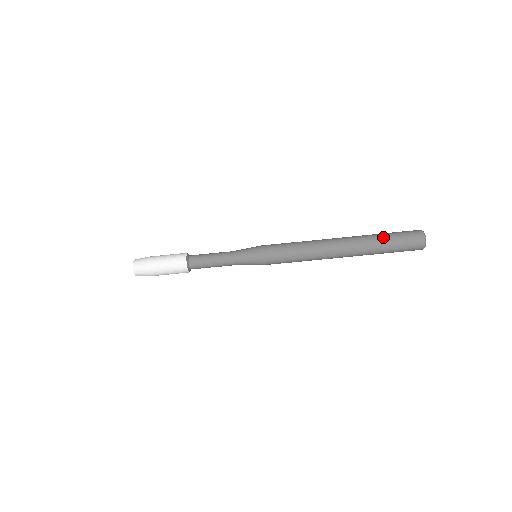
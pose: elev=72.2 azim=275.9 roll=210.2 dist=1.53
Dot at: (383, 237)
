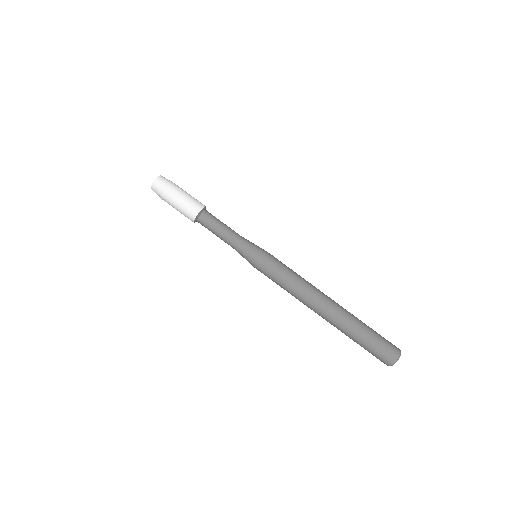
Dot at: occluded
